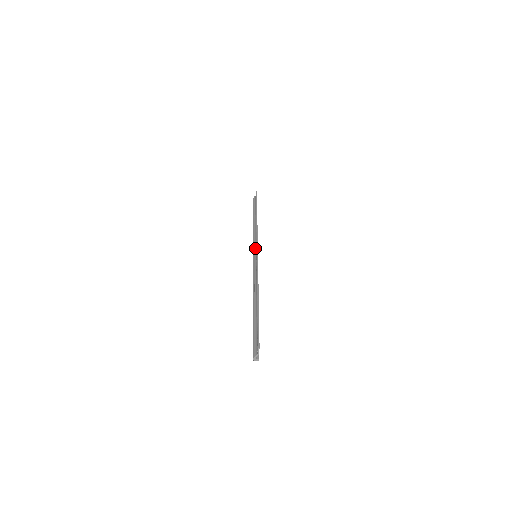
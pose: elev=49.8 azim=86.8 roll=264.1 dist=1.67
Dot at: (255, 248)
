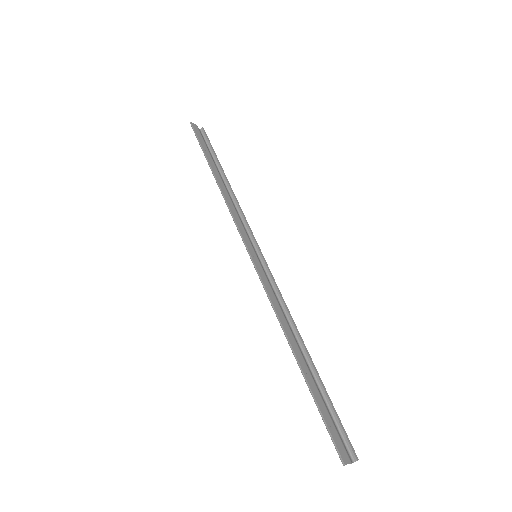
Dot at: (247, 240)
